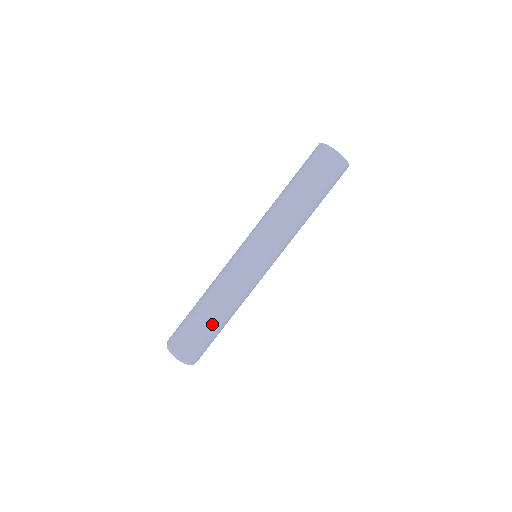
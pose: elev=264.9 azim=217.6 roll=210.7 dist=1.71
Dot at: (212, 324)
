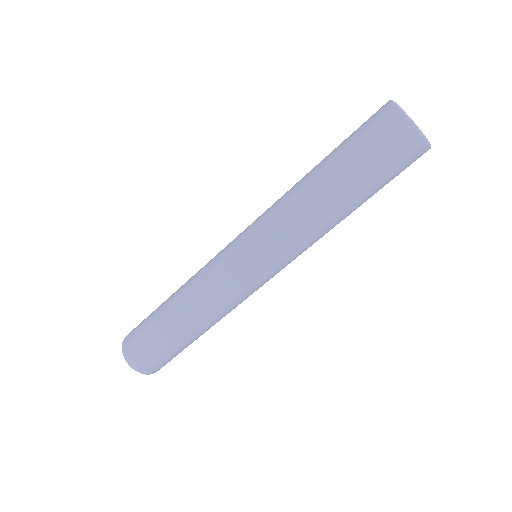
Dot at: (173, 333)
